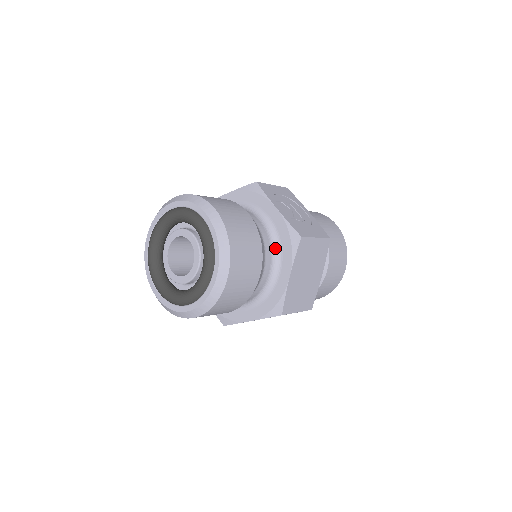
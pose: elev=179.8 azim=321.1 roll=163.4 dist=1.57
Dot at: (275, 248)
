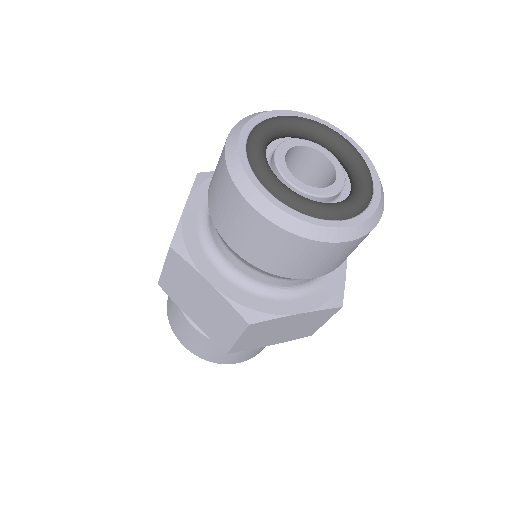
Dot at: (316, 281)
